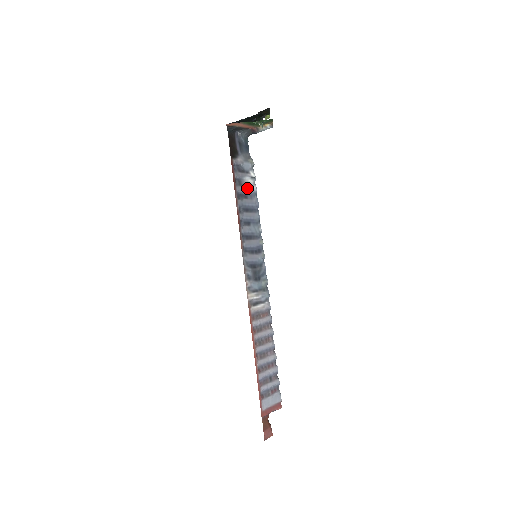
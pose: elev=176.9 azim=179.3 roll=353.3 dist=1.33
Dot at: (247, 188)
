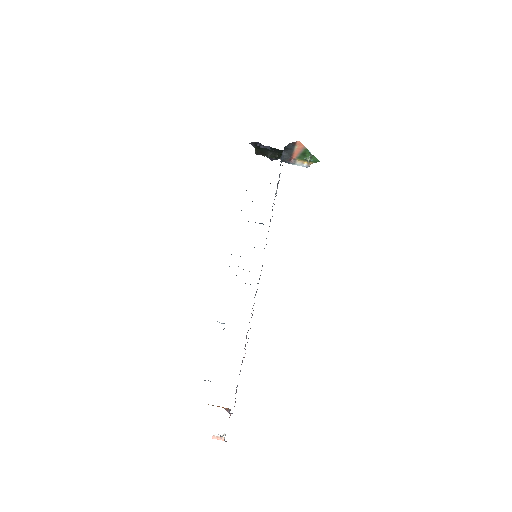
Dot at: occluded
